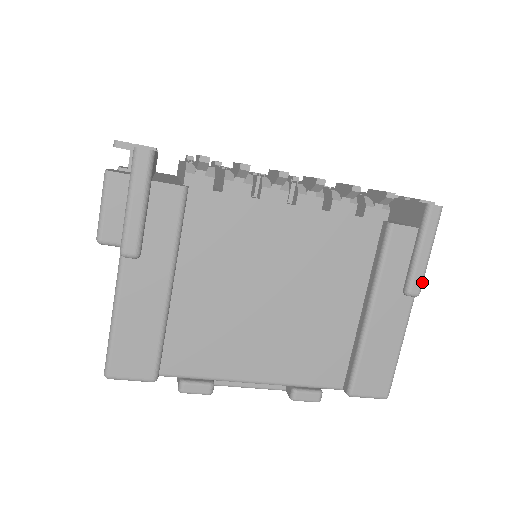
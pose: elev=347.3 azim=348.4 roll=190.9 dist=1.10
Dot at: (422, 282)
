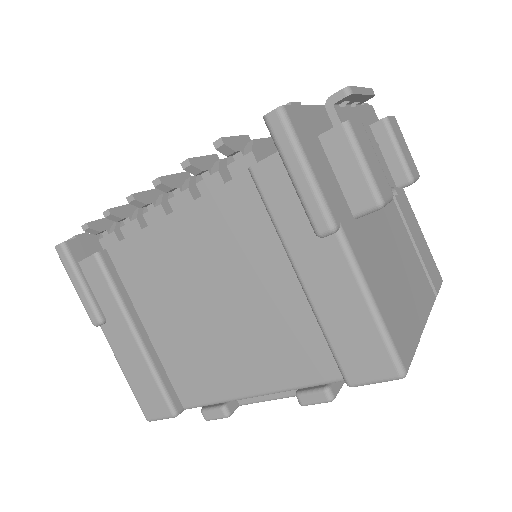
Dot at: (324, 211)
